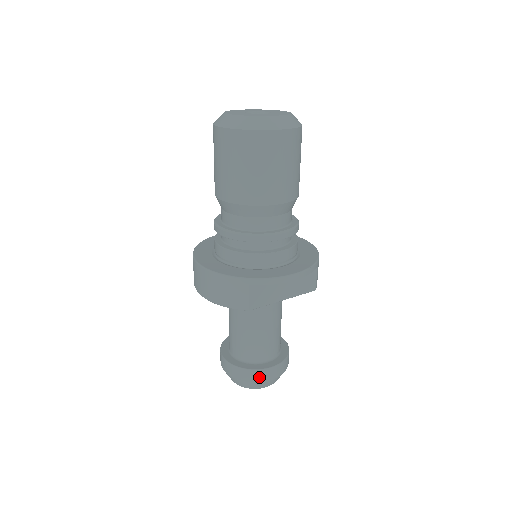
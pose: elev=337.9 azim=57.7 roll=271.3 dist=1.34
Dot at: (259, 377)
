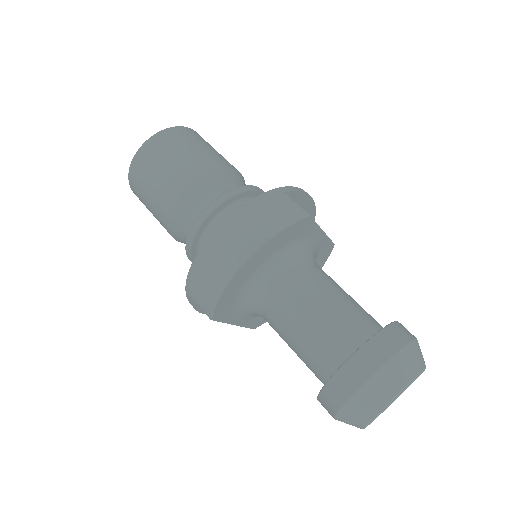
Dot at: (403, 334)
